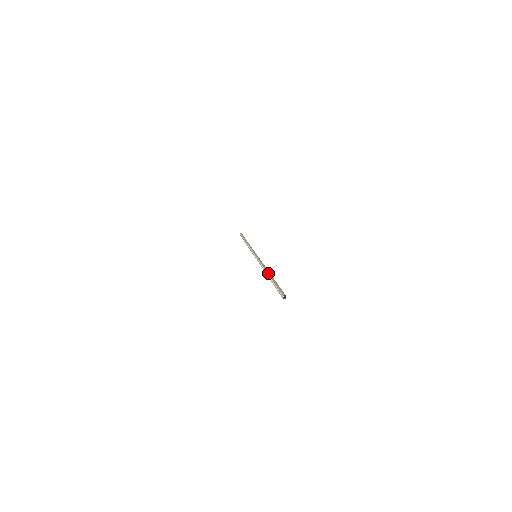
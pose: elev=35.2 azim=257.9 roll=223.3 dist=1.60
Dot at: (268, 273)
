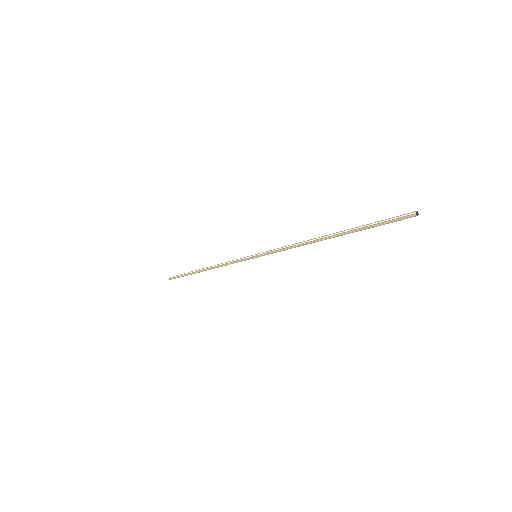
Dot at: occluded
